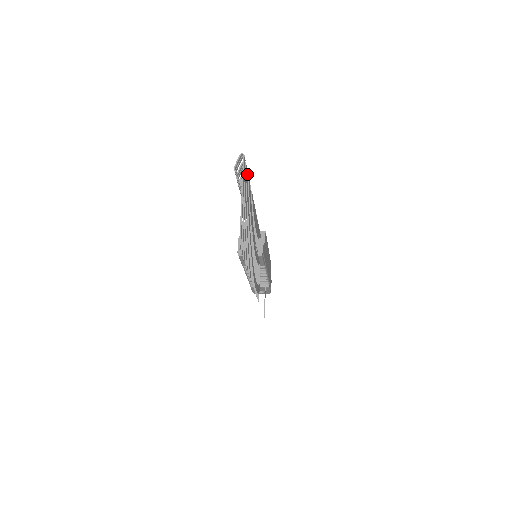
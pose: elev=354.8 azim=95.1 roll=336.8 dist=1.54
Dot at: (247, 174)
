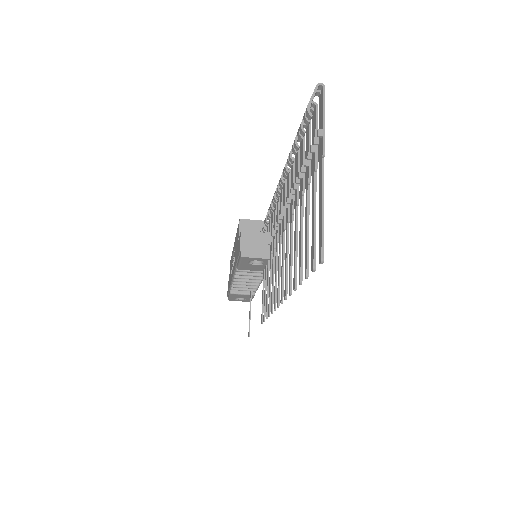
Dot at: (310, 126)
